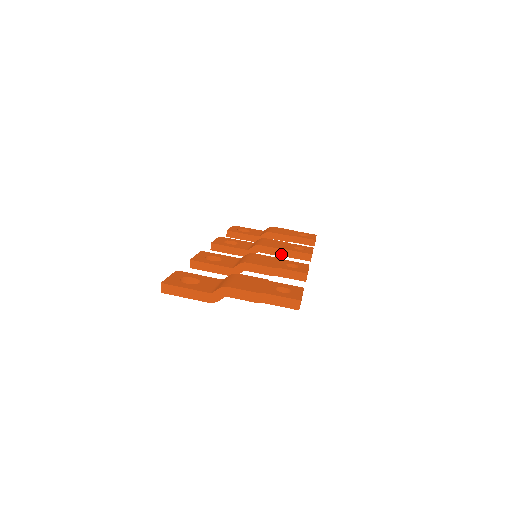
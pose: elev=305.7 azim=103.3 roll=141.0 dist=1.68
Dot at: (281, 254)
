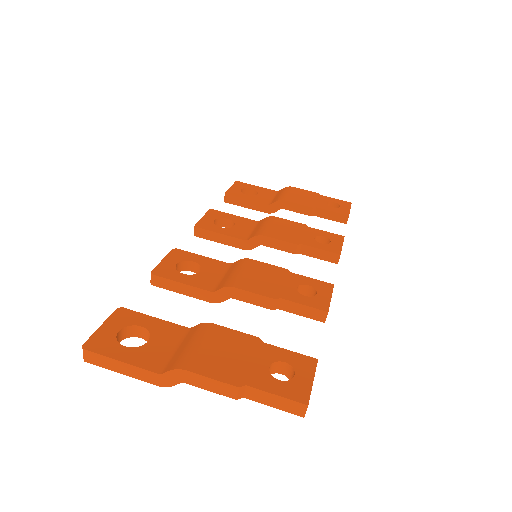
Dot at: (294, 251)
